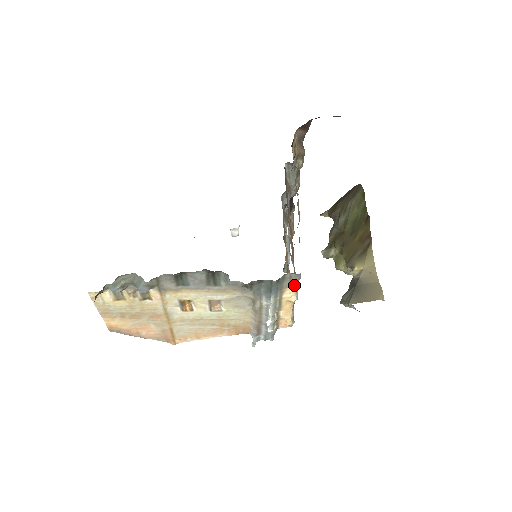
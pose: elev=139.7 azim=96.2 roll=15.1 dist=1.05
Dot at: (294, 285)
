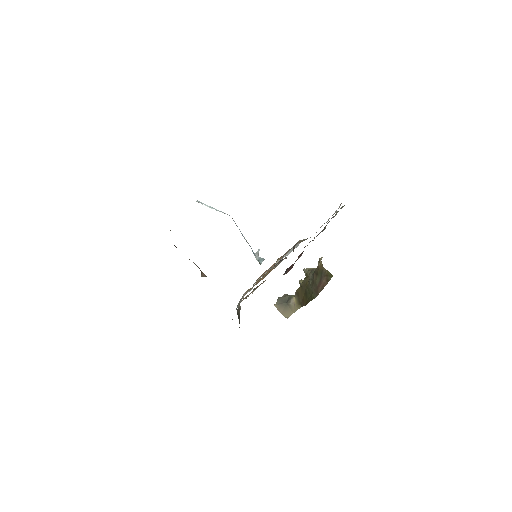
Dot at: occluded
